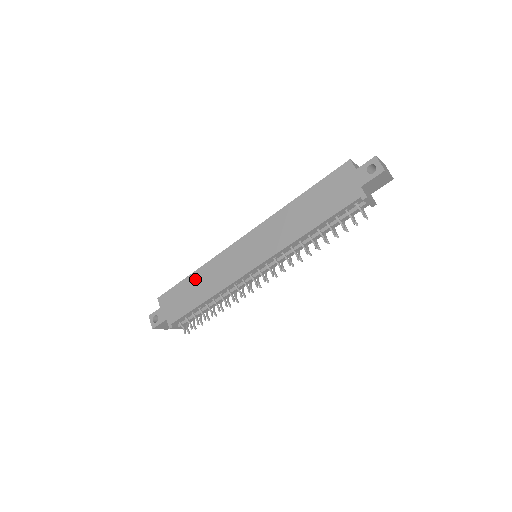
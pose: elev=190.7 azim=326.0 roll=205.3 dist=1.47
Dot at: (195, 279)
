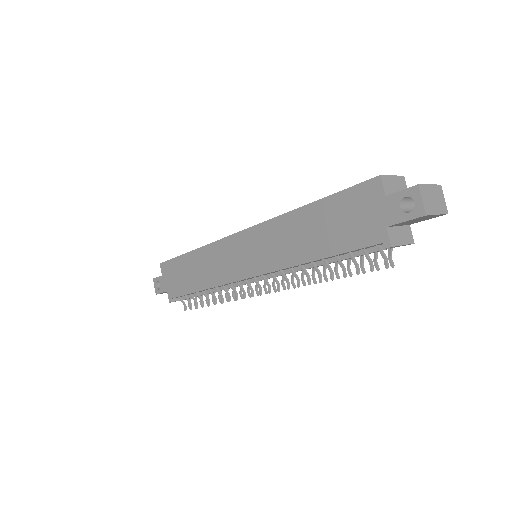
Dot at: (192, 260)
